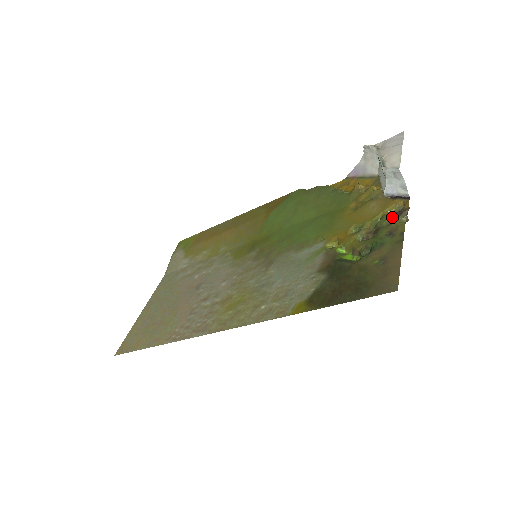
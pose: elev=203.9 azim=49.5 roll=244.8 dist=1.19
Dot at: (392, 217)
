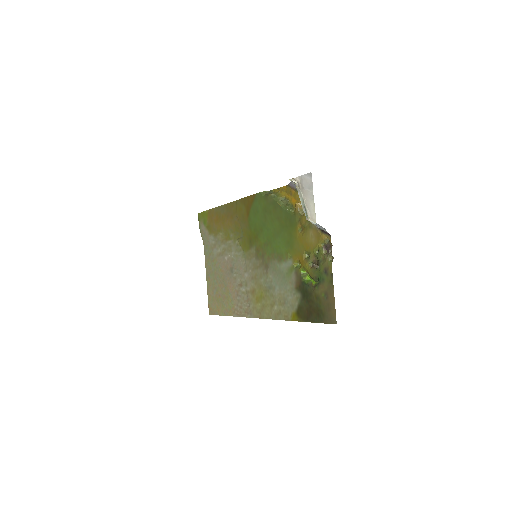
Dot at: (324, 252)
